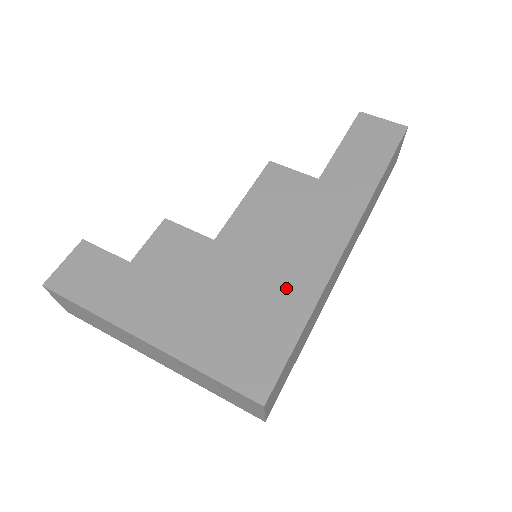
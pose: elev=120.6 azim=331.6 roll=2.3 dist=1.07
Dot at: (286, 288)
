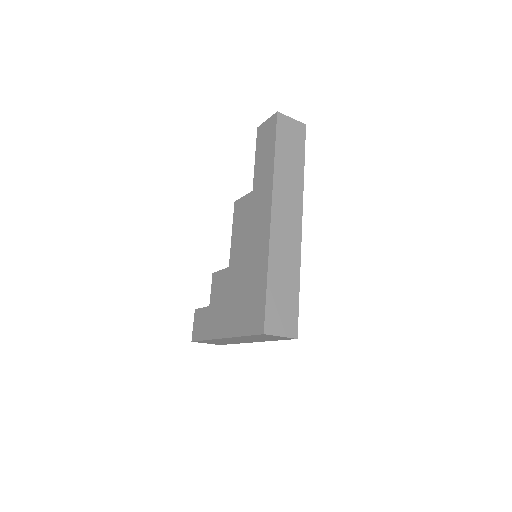
Dot at: (256, 266)
